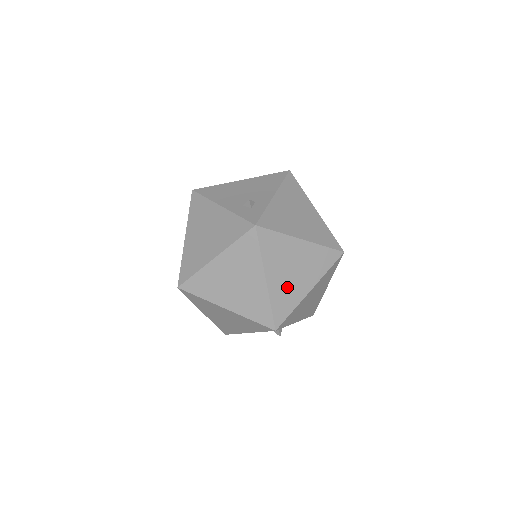
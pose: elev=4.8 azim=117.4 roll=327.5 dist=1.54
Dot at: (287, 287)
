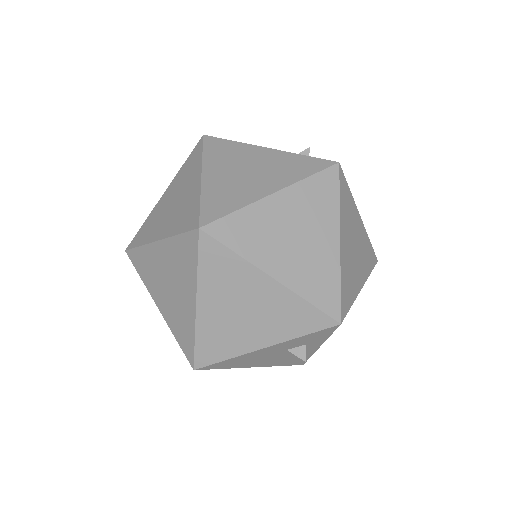
Dot at: (350, 267)
